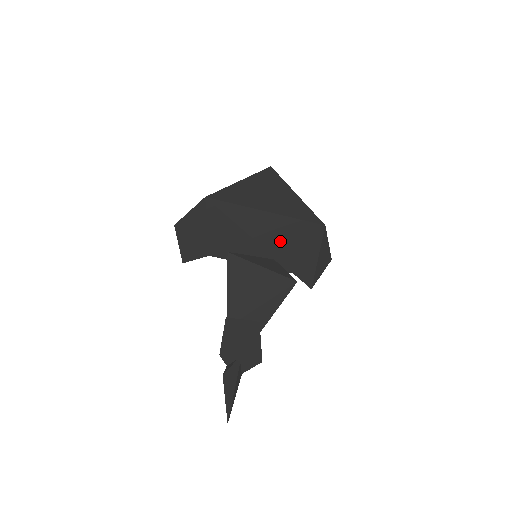
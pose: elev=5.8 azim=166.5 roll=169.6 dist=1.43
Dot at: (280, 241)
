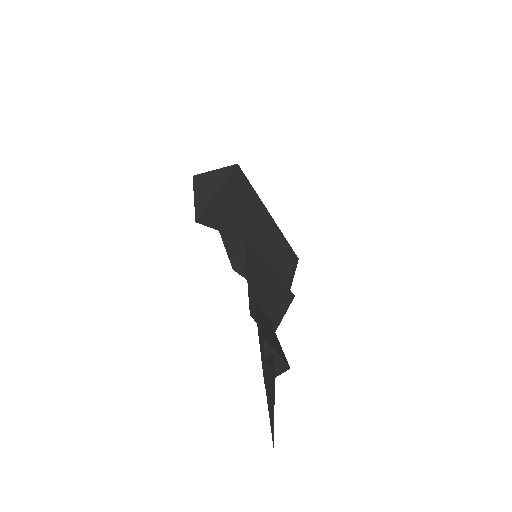
Dot at: (271, 253)
